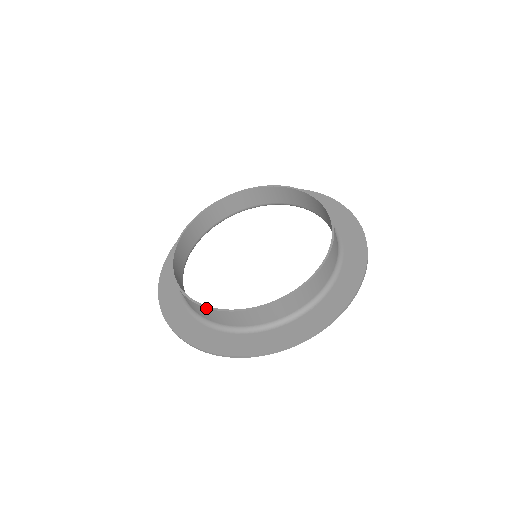
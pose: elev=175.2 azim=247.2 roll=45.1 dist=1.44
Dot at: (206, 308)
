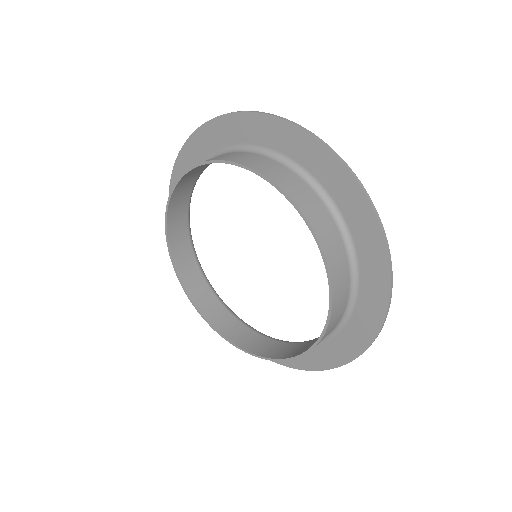
Dot at: (235, 346)
